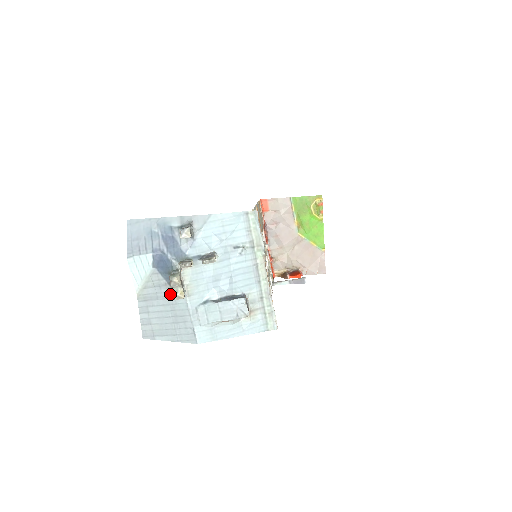
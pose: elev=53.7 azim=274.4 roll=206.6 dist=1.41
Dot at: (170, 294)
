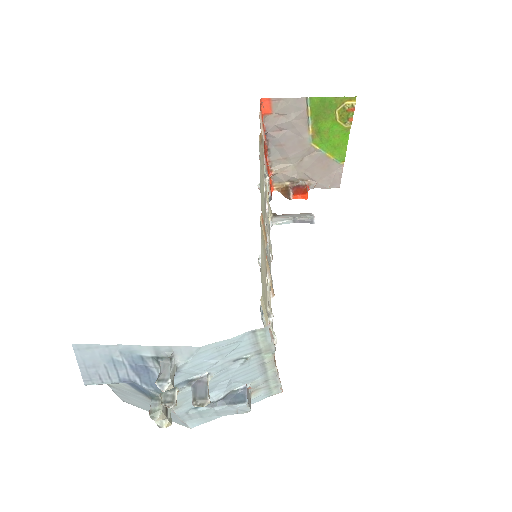
Dot at: occluded
